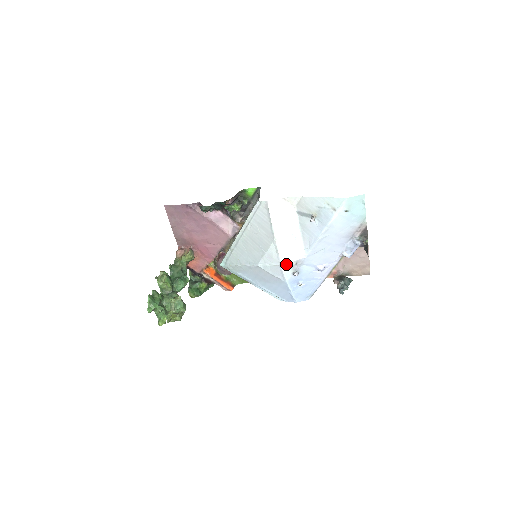
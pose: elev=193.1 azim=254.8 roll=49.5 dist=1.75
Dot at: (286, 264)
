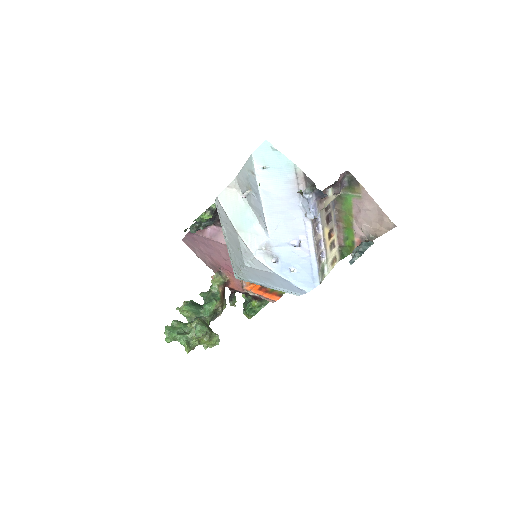
Dot at: (259, 253)
